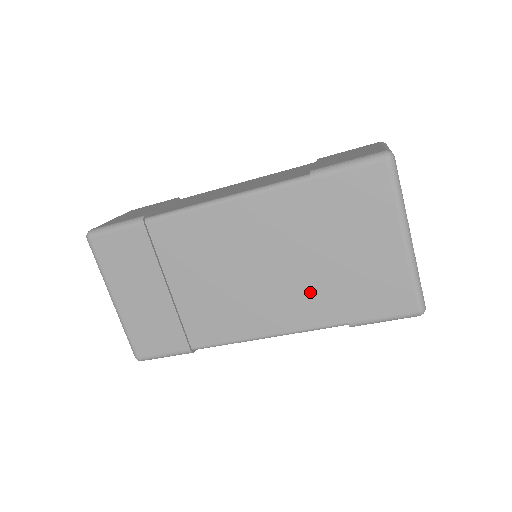
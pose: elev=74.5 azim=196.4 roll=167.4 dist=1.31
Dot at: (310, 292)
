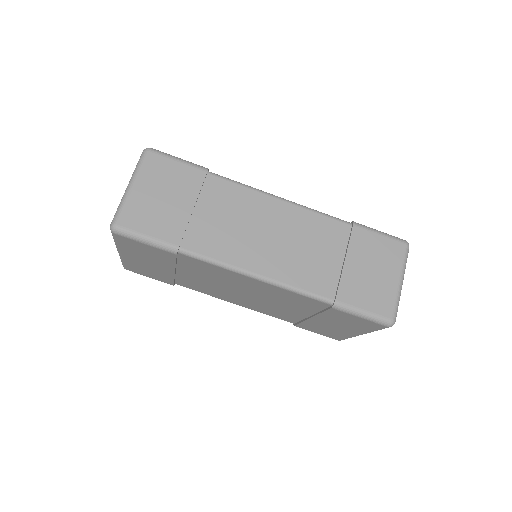
Dot at: (282, 313)
